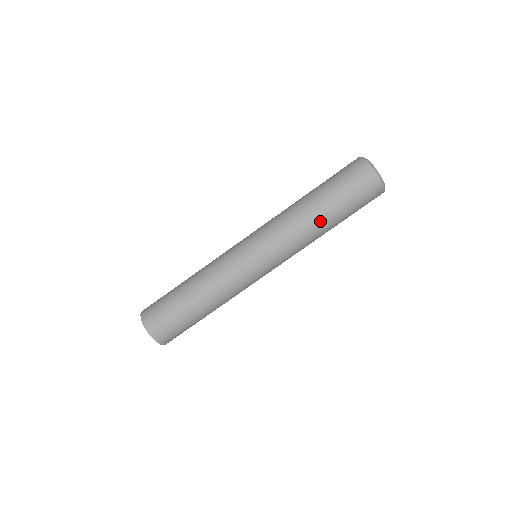
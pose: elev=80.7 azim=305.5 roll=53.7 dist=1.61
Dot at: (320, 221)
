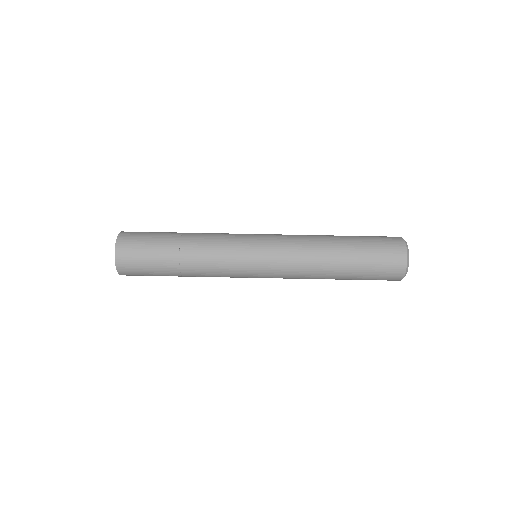
Dot at: (333, 264)
